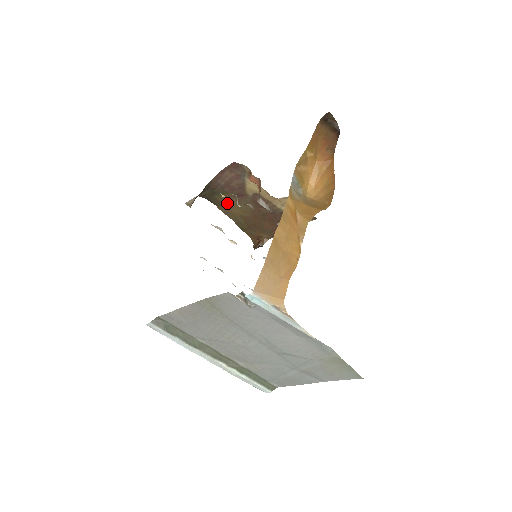
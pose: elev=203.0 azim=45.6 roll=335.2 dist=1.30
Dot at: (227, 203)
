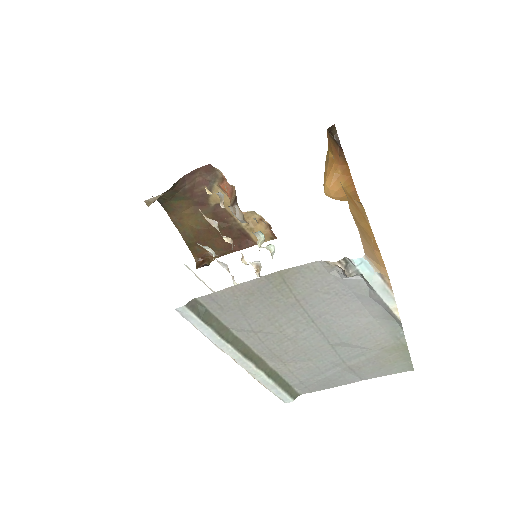
Dot at: (182, 211)
